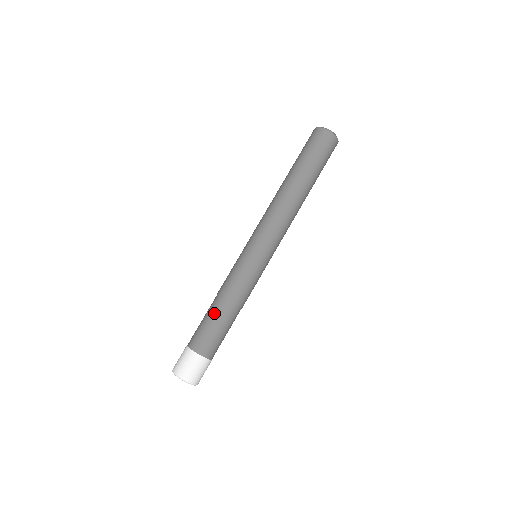
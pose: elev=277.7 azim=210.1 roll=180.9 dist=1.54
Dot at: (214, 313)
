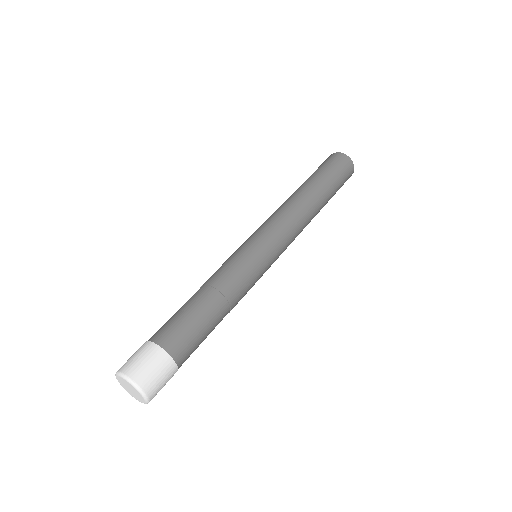
Dot at: (199, 304)
